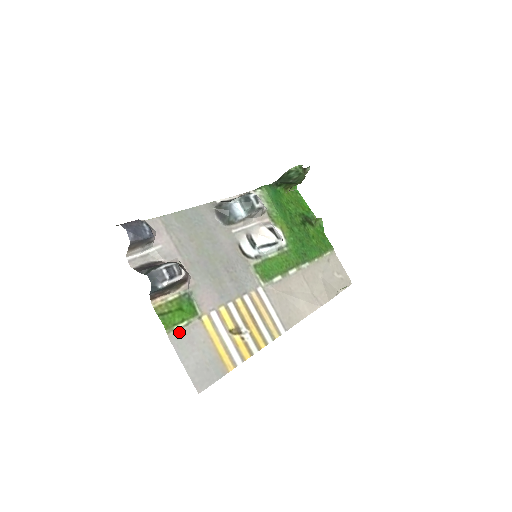
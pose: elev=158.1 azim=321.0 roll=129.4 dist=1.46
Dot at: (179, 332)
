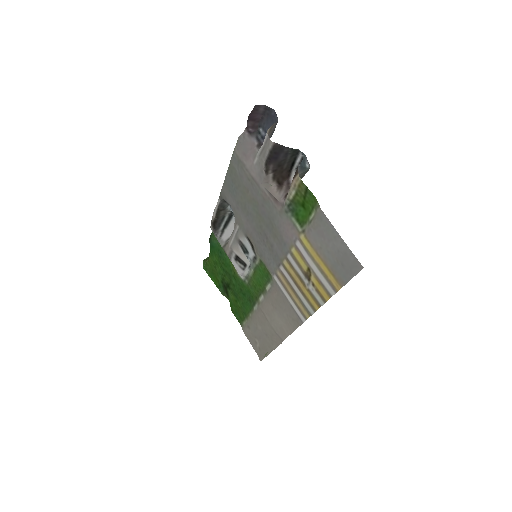
Dot at: (316, 218)
